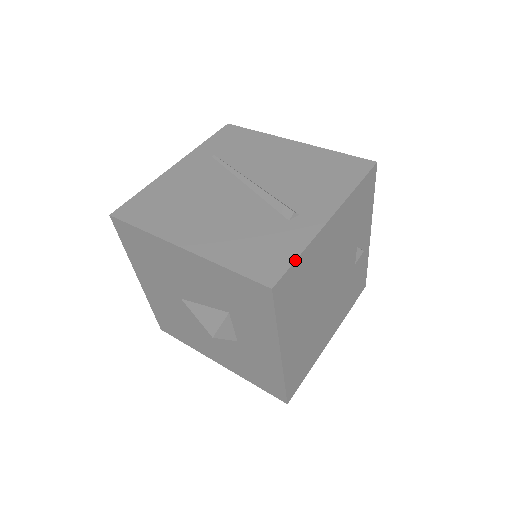
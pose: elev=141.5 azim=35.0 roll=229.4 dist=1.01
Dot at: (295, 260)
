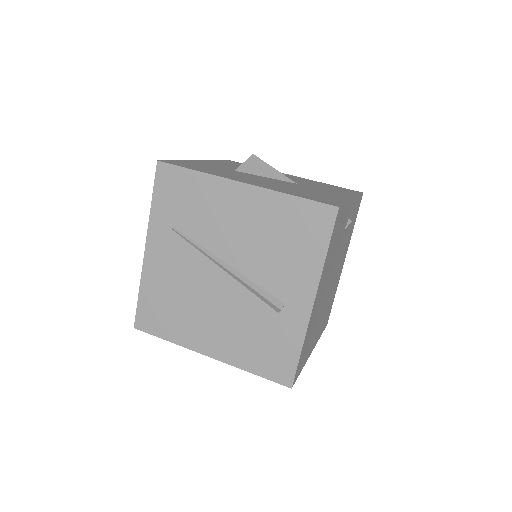
Dot at: (299, 359)
